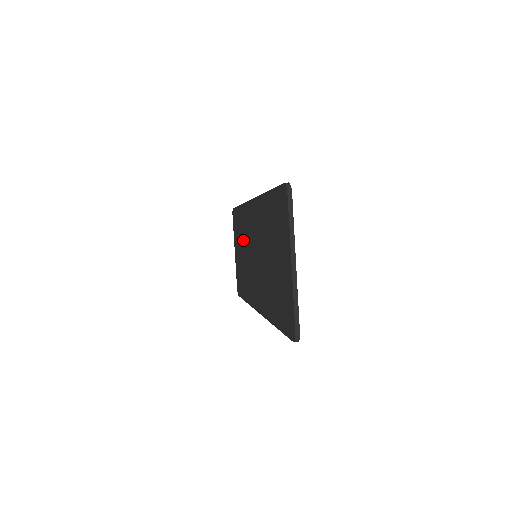
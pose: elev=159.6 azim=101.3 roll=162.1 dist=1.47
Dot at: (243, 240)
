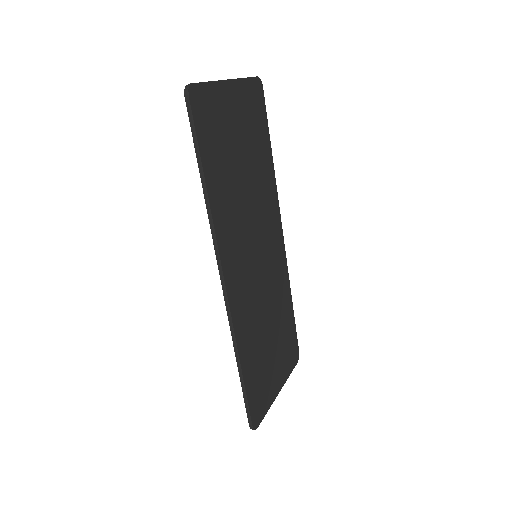
Dot at: occluded
